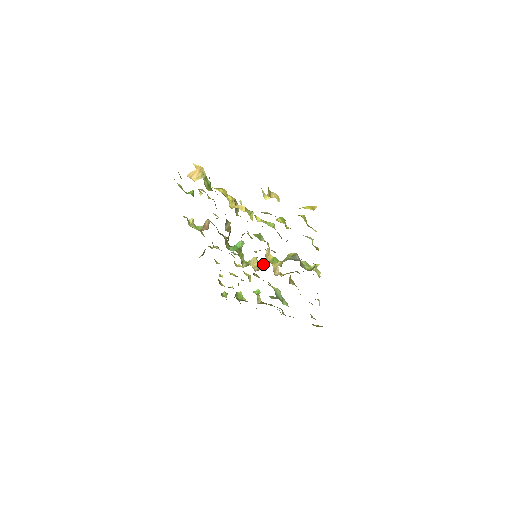
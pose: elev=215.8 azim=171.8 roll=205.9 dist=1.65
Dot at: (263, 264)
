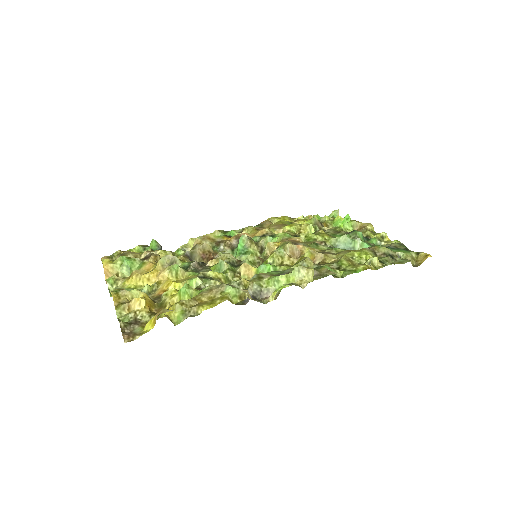
Dot at: occluded
